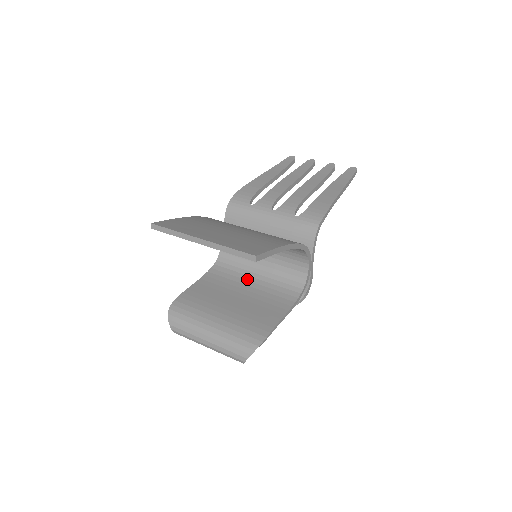
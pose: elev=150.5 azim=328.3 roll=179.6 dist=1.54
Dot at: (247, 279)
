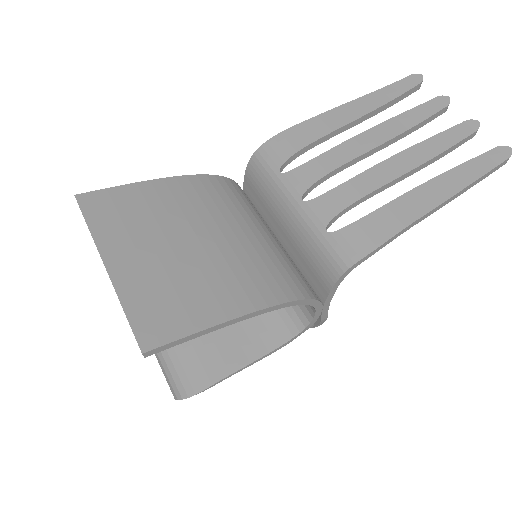
Dot at: occluded
